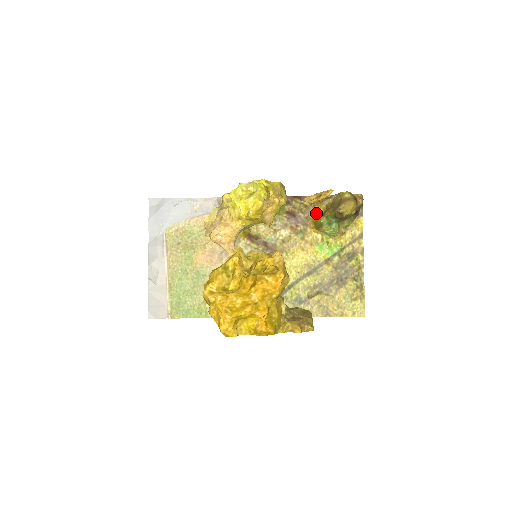
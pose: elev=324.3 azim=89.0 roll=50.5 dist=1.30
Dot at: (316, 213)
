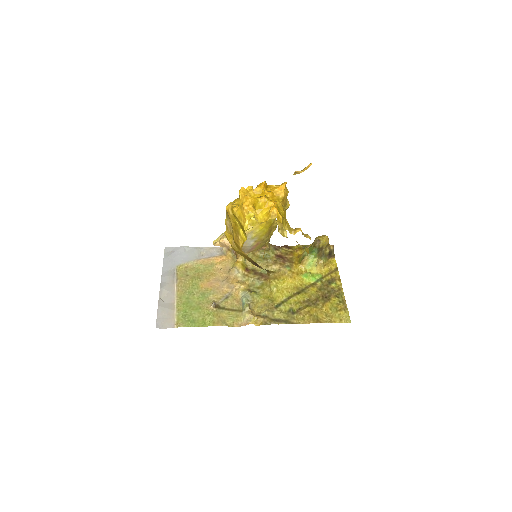
Dot at: (299, 255)
